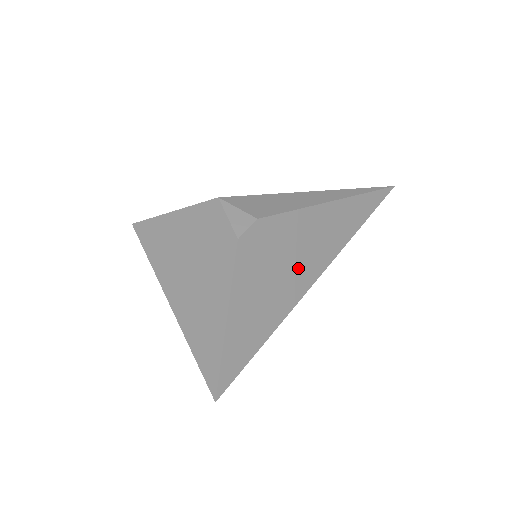
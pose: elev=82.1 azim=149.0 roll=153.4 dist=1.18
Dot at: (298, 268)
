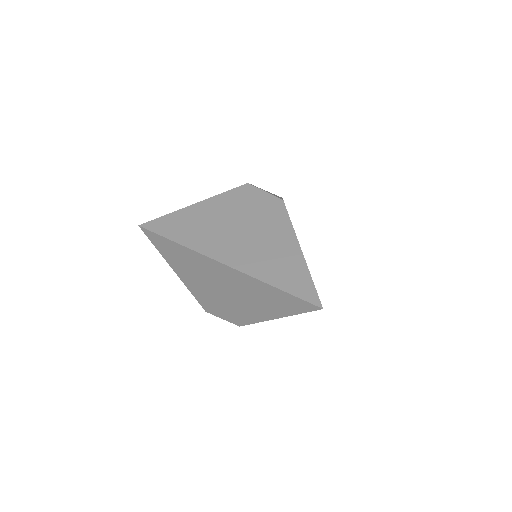
Dot at: occluded
